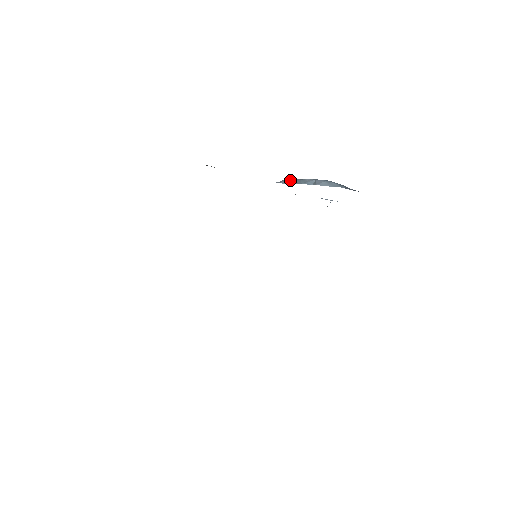
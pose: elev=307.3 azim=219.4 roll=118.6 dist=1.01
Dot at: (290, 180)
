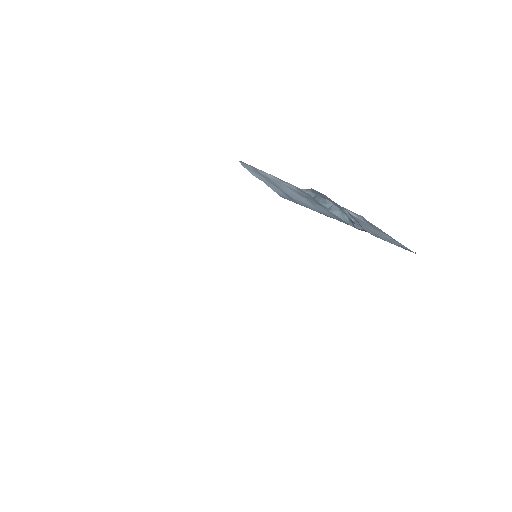
Dot at: (315, 193)
